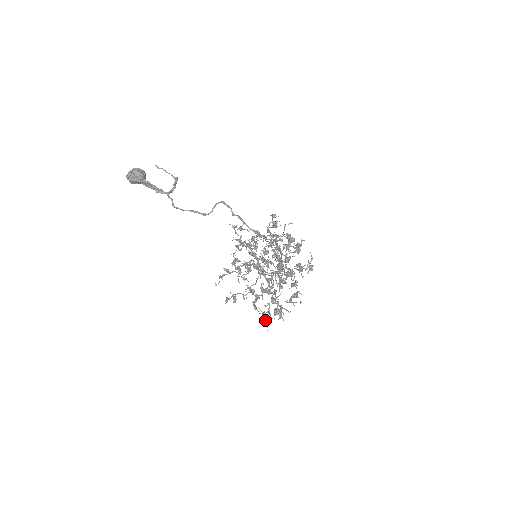
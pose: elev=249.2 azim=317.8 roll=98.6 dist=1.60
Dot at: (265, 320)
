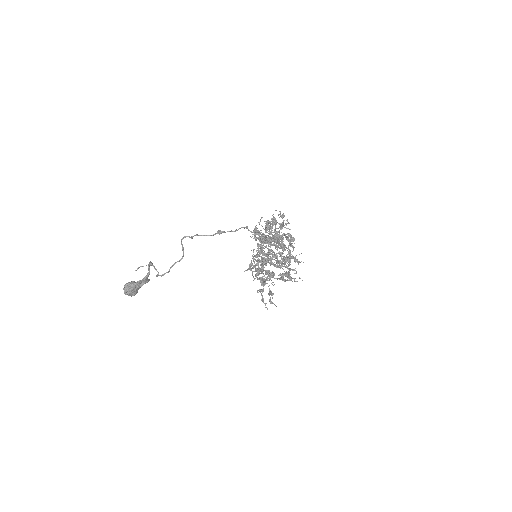
Dot at: (287, 274)
